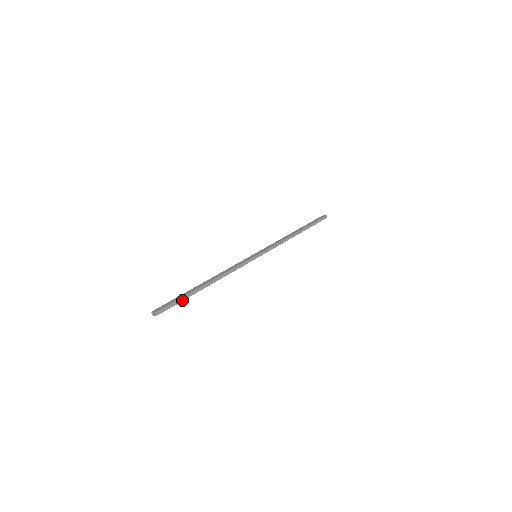
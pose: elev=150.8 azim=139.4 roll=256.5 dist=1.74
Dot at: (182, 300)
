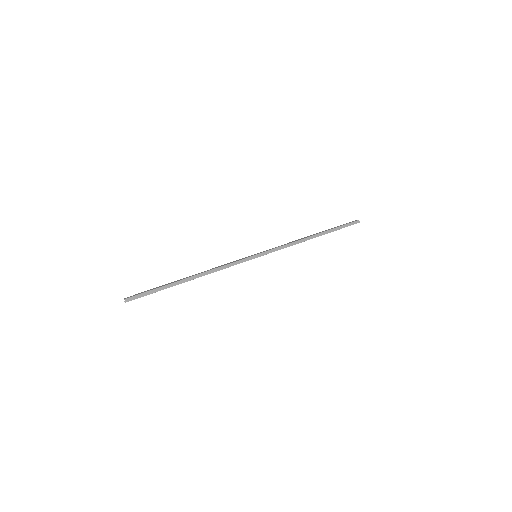
Dot at: (158, 290)
